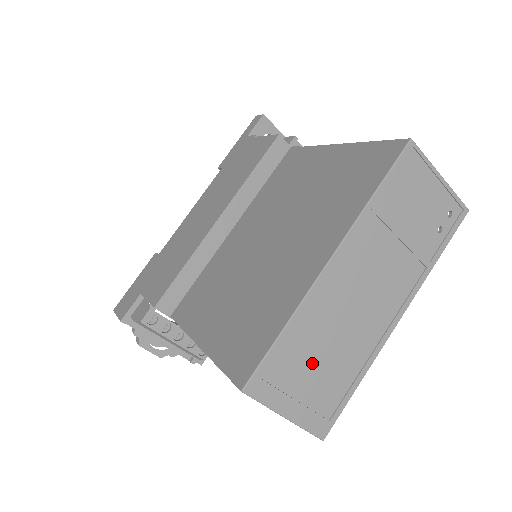
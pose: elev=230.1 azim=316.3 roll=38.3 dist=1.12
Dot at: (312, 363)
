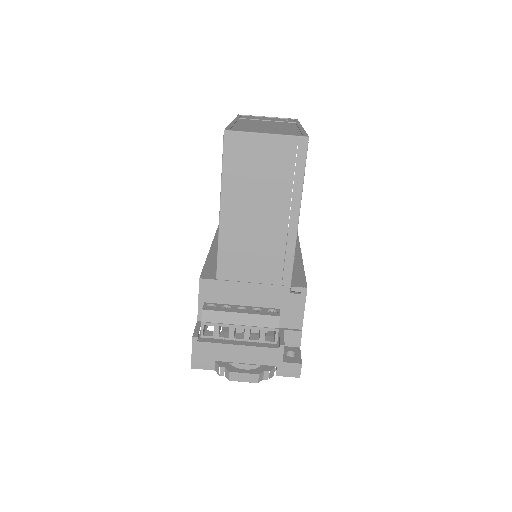
Dot at: occluded
